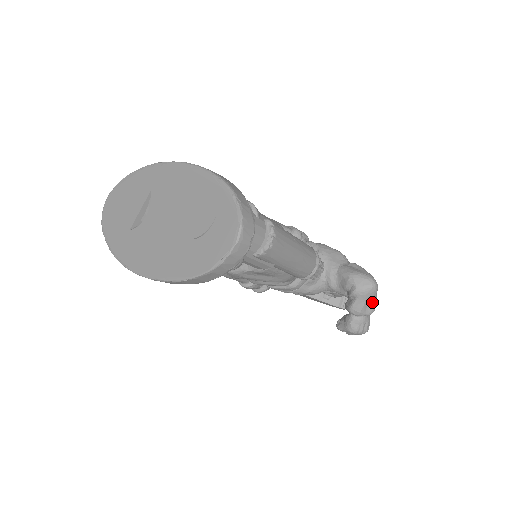
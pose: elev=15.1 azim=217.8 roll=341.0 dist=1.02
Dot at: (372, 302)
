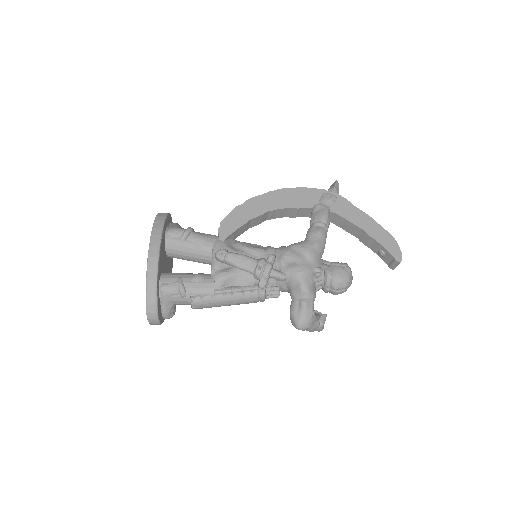
Dot at: (306, 330)
